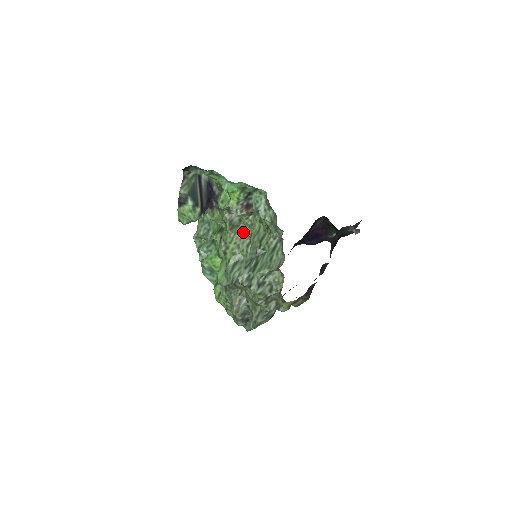
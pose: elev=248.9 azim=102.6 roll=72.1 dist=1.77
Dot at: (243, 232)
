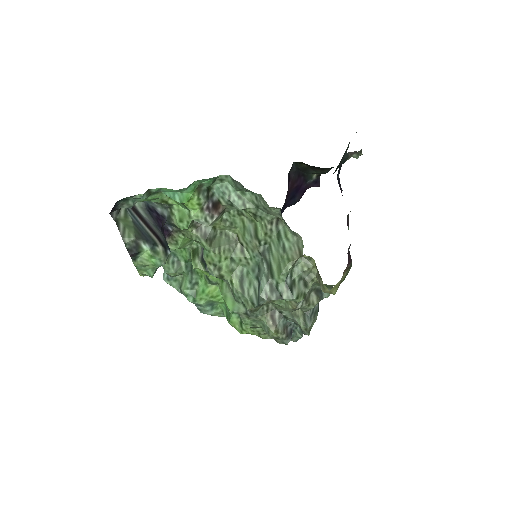
Dot at: (226, 239)
